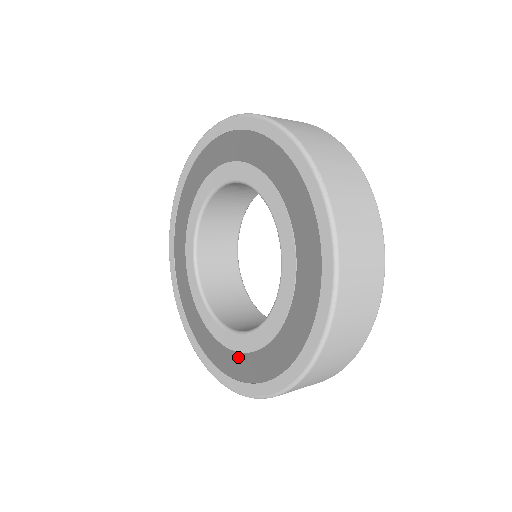
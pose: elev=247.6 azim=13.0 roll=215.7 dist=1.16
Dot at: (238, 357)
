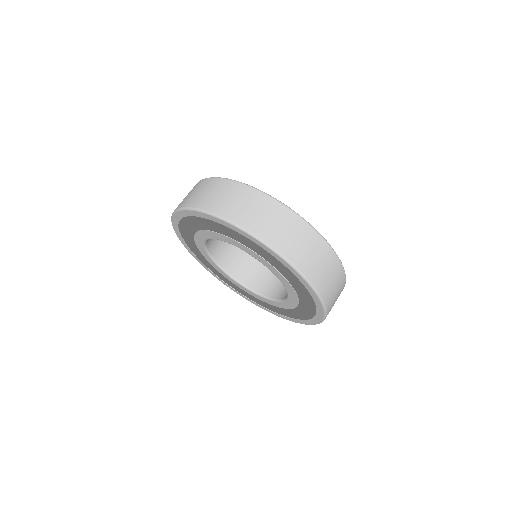
Dot at: (275, 307)
